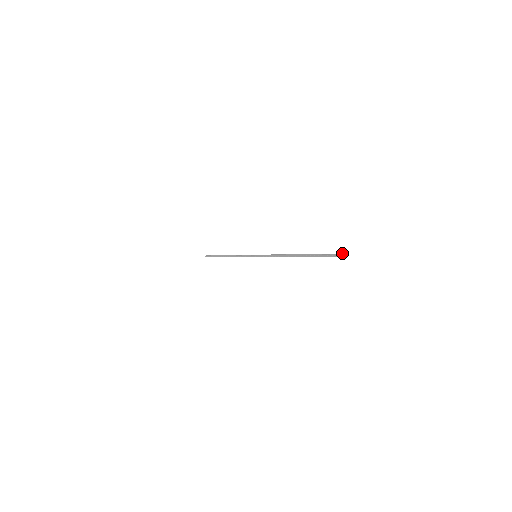
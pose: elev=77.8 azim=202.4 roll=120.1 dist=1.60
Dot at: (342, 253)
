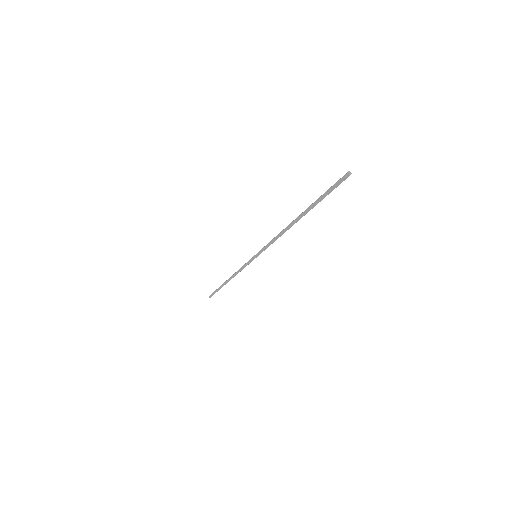
Dot at: occluded
